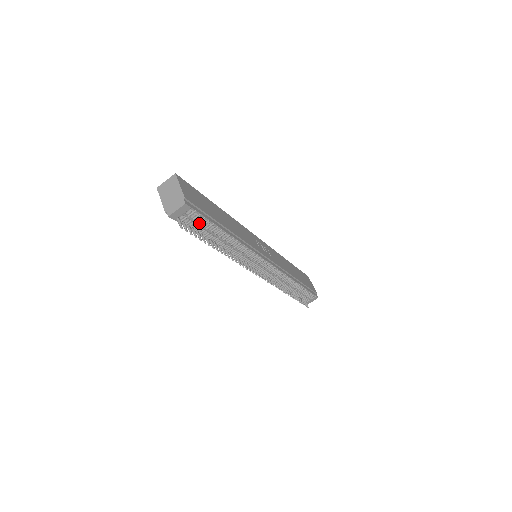
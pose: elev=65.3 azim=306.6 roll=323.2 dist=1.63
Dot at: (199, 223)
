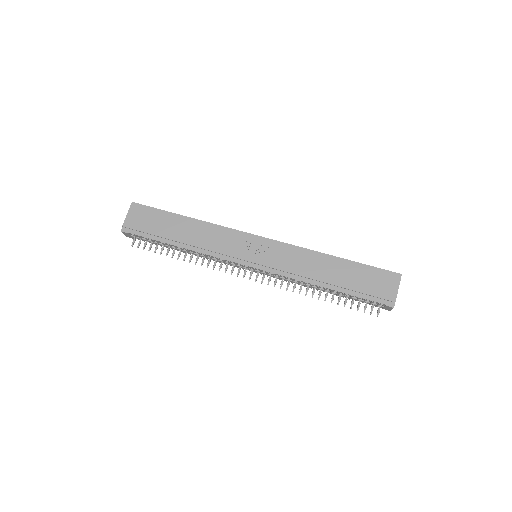
Dot at: (149, 240)
